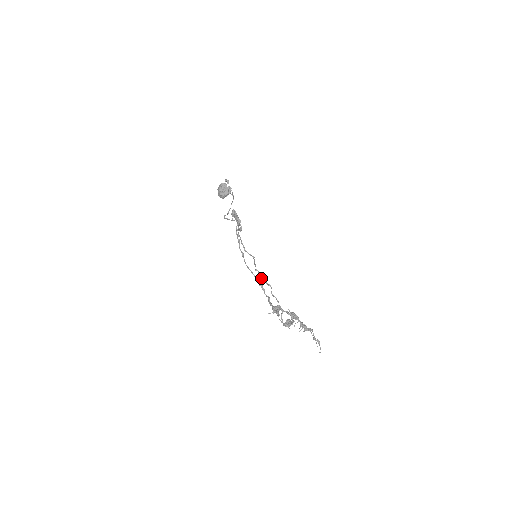
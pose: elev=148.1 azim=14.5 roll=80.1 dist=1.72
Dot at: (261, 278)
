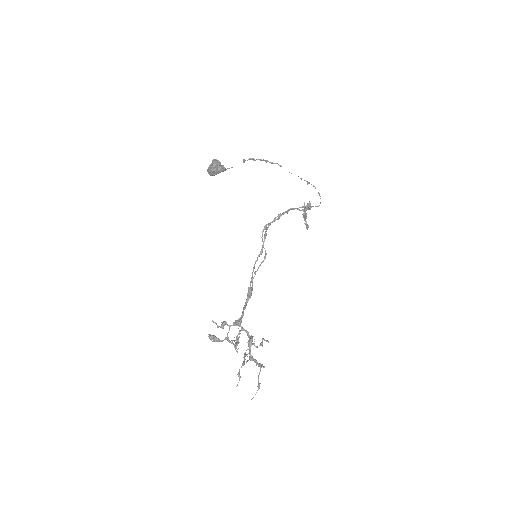
Dot at: (252, 283)
